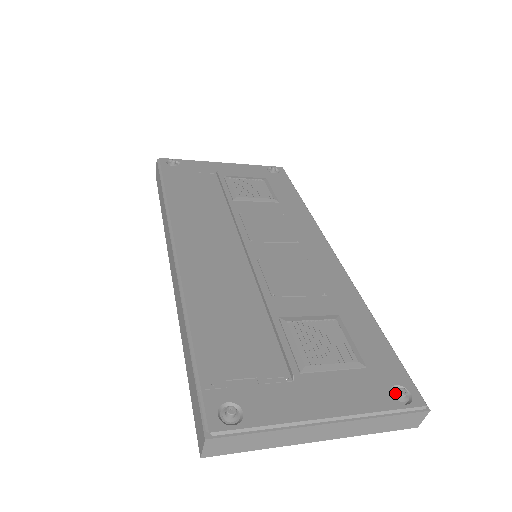
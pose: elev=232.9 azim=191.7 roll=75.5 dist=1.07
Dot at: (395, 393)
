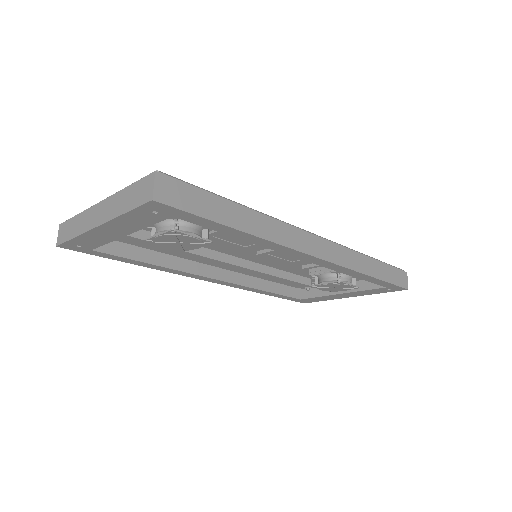
Dot at: occluded
